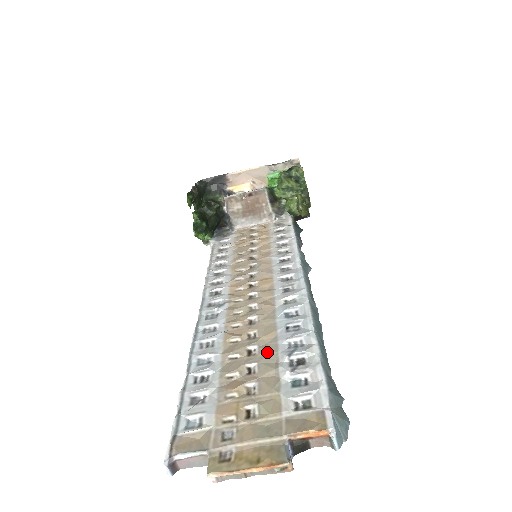
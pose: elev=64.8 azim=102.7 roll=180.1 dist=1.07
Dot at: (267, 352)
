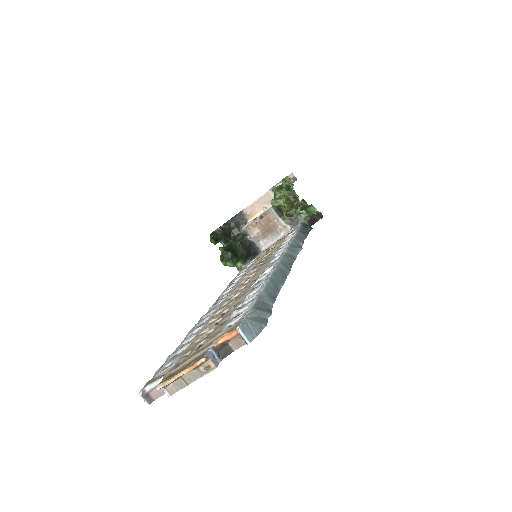
Dot at: (232, 308)
